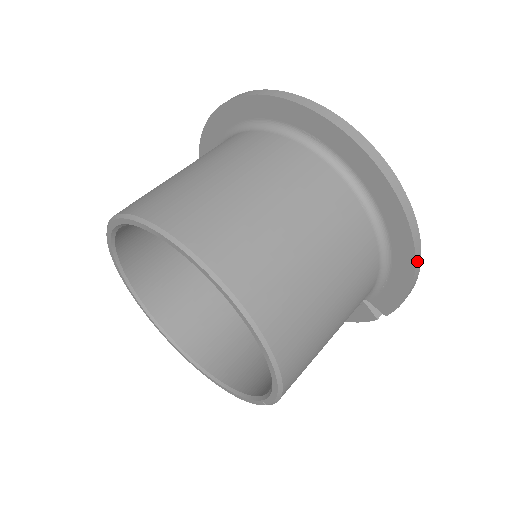
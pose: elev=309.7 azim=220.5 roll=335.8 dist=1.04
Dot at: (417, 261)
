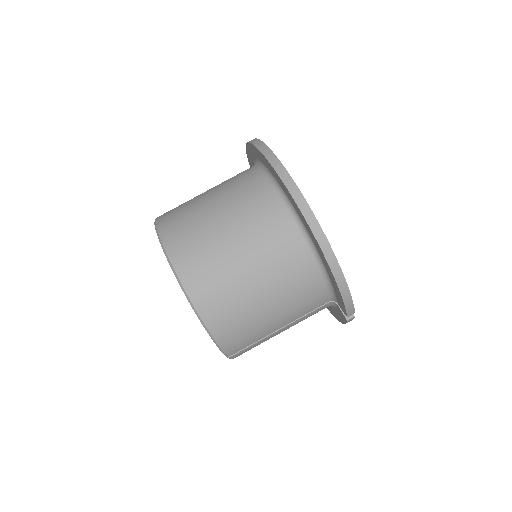
Dot at: (332, 266)
